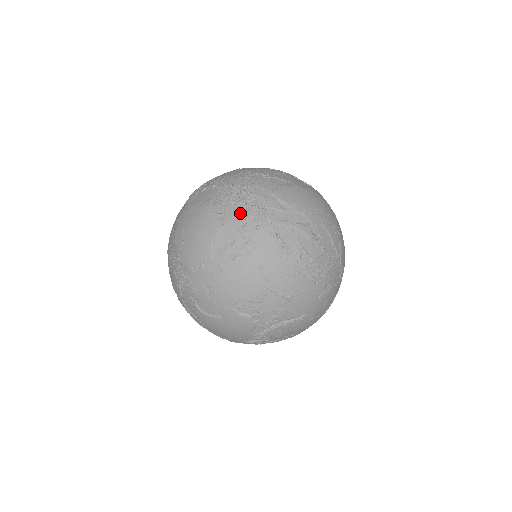
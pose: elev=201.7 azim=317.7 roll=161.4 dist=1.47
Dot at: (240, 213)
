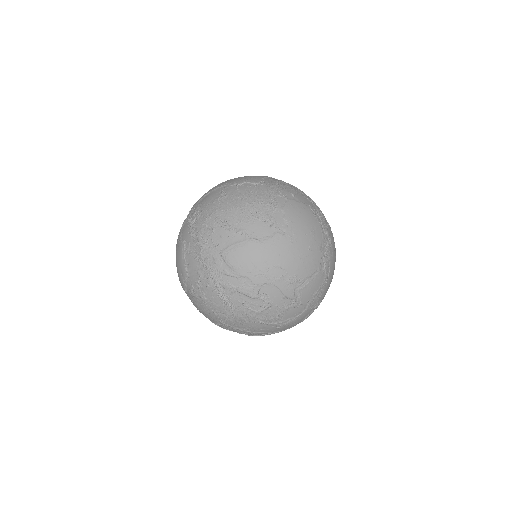
Dot at: (197, 269)
